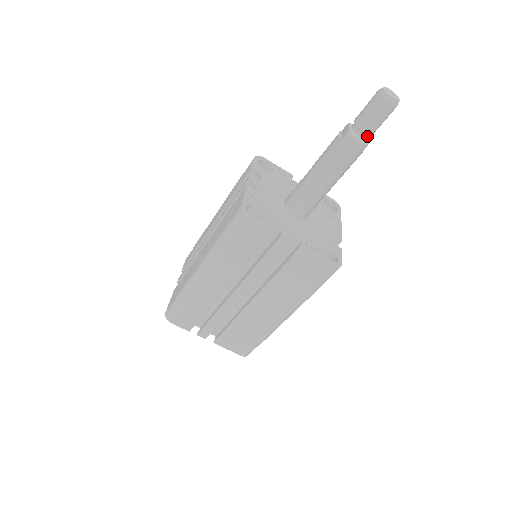
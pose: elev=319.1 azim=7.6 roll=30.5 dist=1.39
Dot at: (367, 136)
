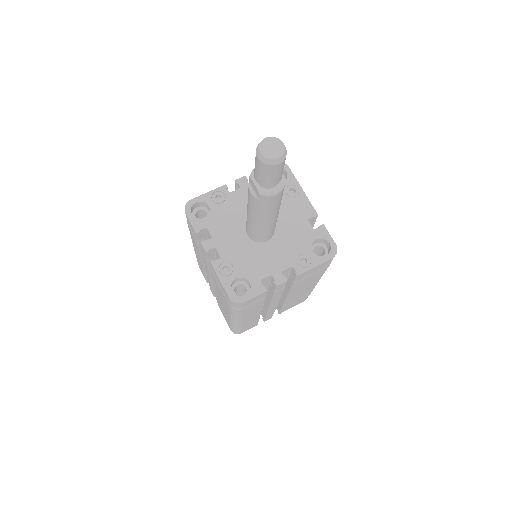
Dot at: occluded
